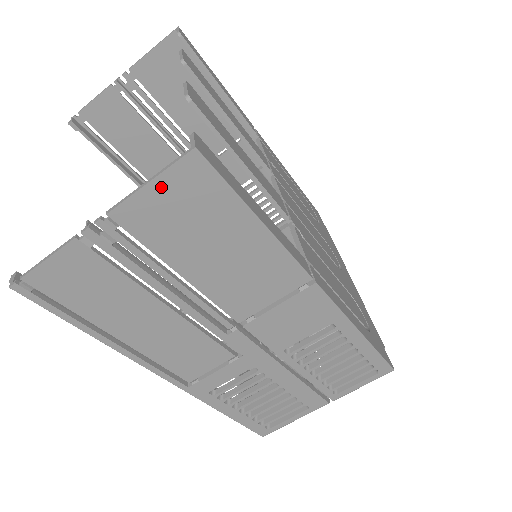
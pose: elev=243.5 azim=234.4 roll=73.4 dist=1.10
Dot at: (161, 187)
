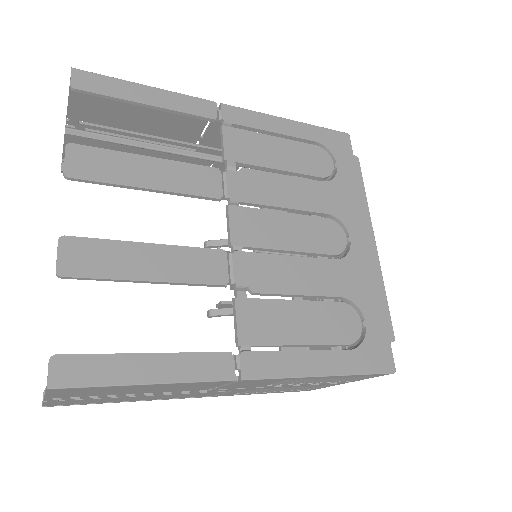
Dot at: (56, 393)
